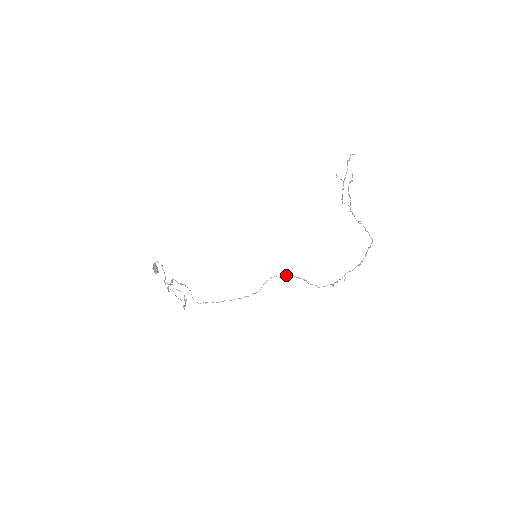
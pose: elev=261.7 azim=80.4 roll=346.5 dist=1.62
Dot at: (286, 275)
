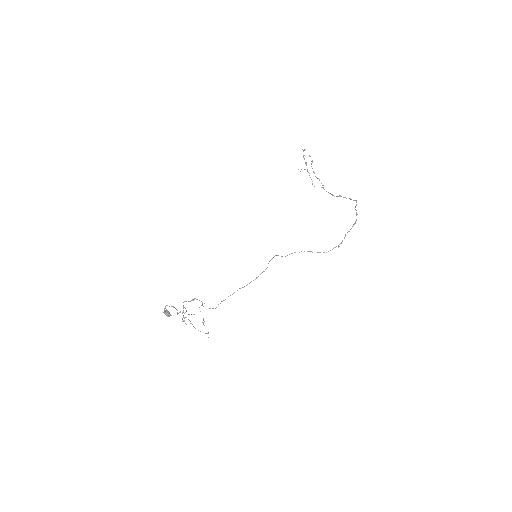
Dot at: (289, 254)
